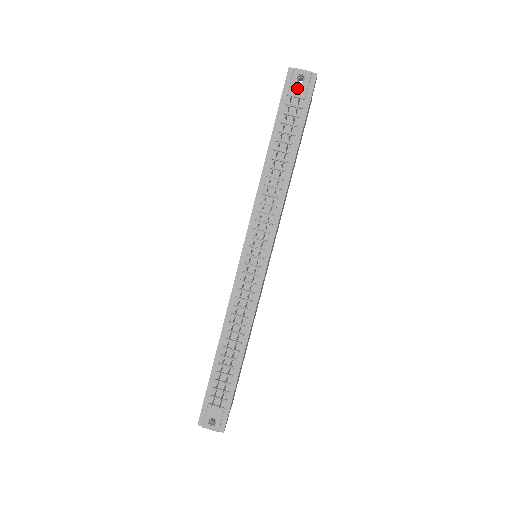
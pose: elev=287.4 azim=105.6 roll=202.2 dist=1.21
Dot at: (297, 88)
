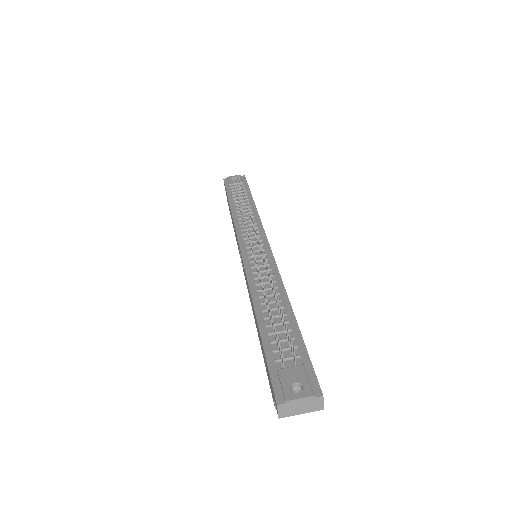
Dot at: (234, 181)
